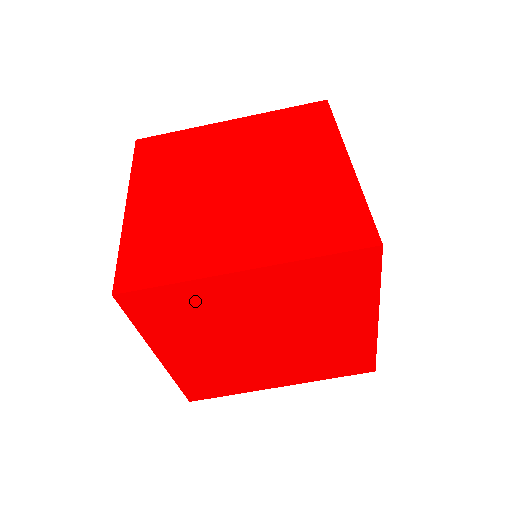
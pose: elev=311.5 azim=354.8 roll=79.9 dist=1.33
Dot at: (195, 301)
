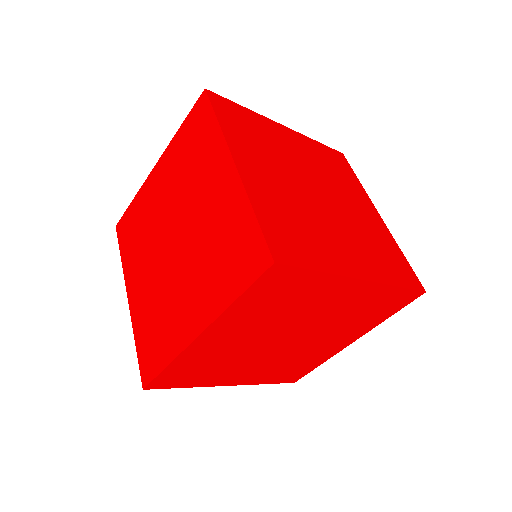
Dot at: (306, 292)
